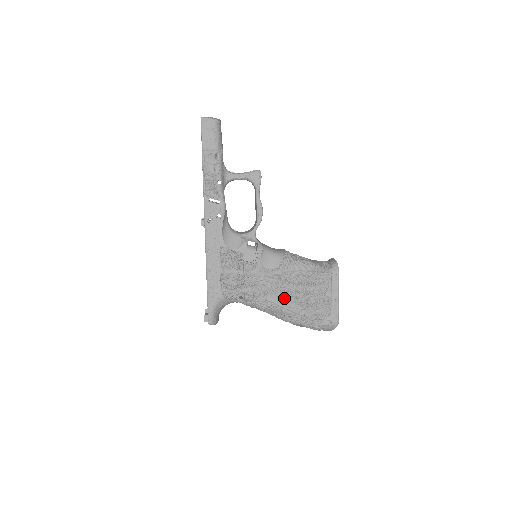
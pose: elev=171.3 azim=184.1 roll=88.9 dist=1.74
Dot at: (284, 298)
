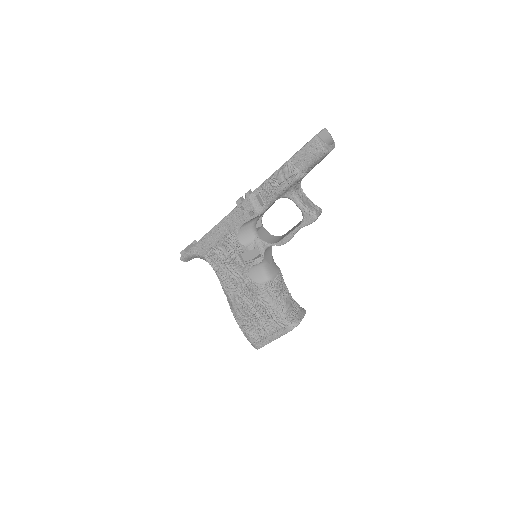
Dot at: (241, 301)
